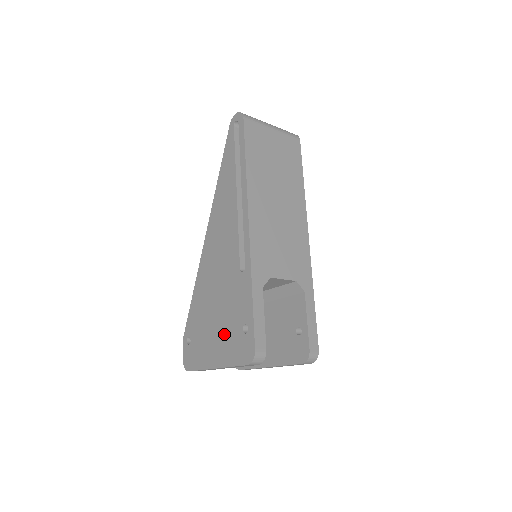
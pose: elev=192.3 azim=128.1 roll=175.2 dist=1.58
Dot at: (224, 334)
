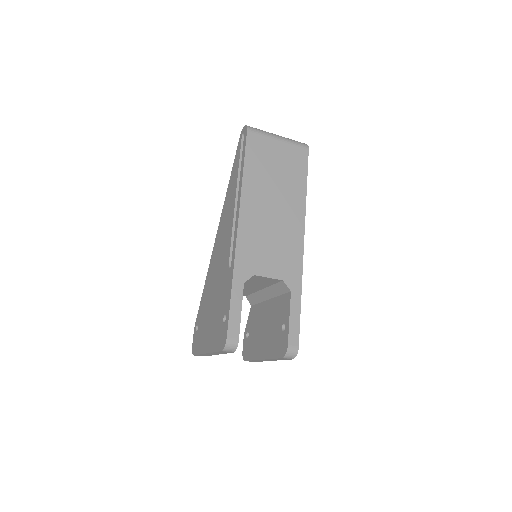
Dot at: (214, 323)
